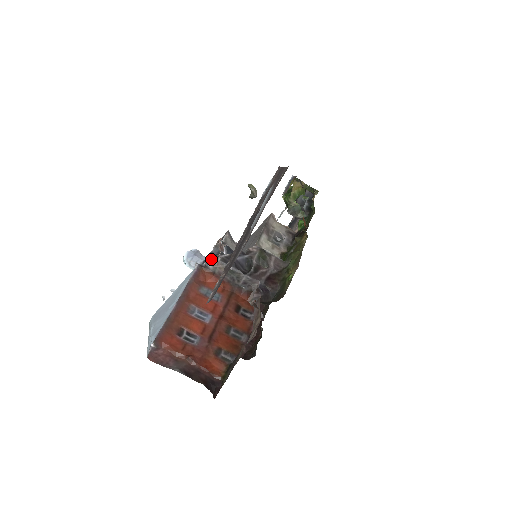
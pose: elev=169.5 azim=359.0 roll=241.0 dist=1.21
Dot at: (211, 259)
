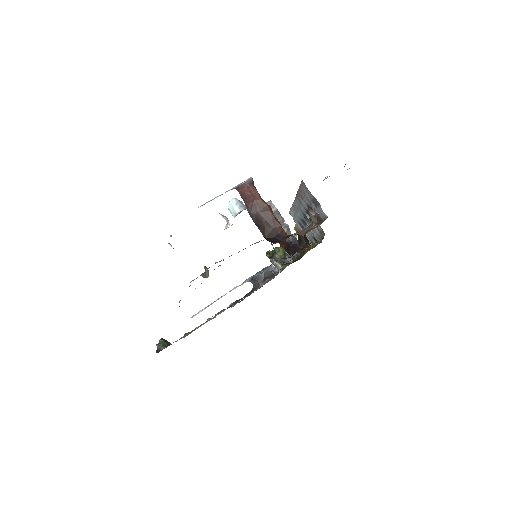
Dot at: occluded
